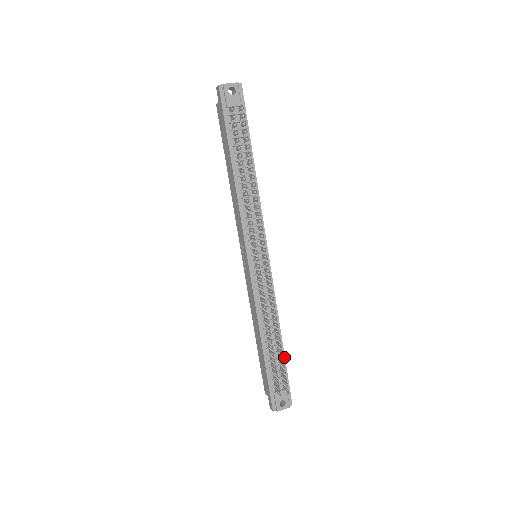
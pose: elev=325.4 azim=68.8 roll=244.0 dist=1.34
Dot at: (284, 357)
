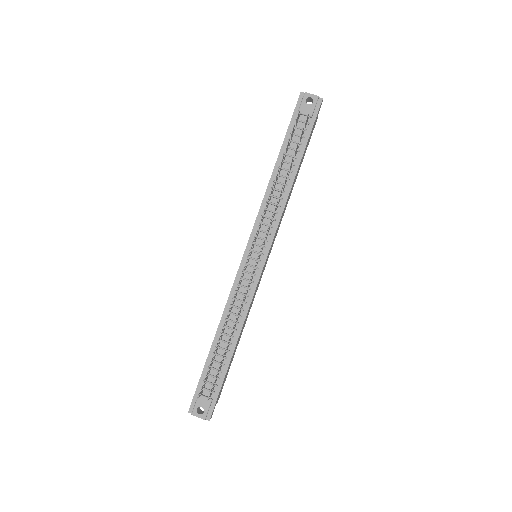
Dot at: (228, 366)
